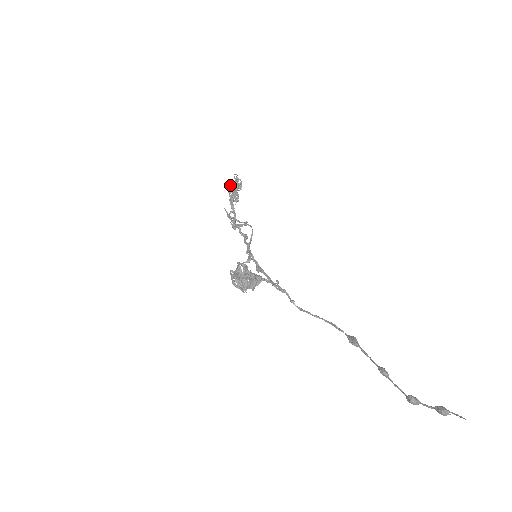
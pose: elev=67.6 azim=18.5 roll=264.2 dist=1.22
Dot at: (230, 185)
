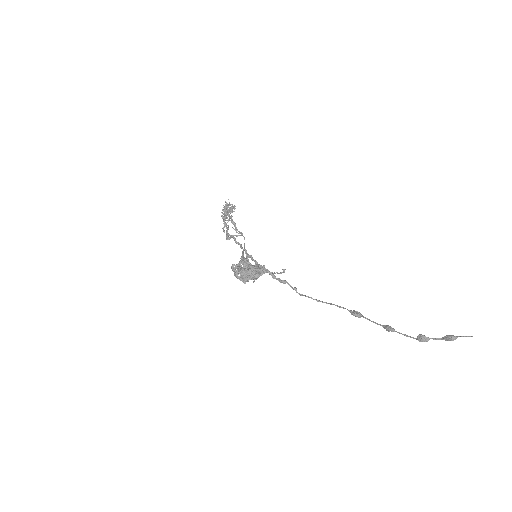
Dot at: (225, 206)
